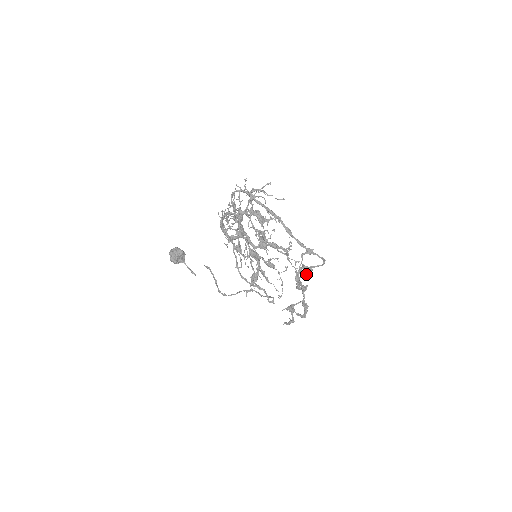
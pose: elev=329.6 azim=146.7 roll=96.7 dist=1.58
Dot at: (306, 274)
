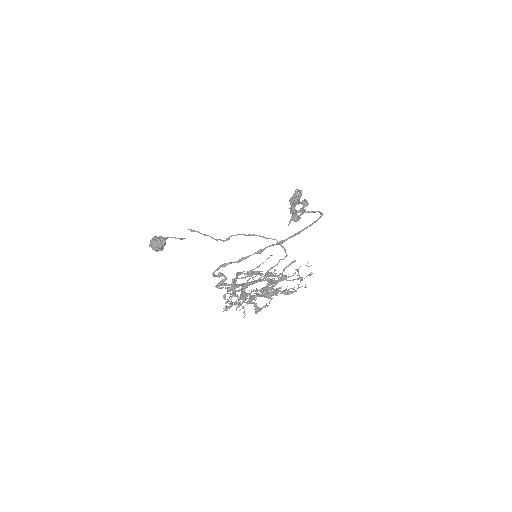
Dot at: occluded
